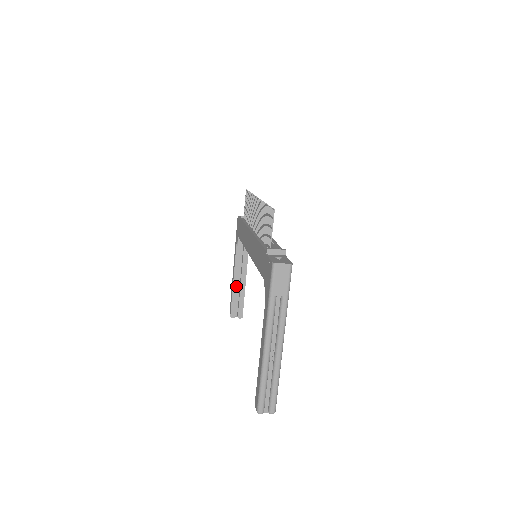
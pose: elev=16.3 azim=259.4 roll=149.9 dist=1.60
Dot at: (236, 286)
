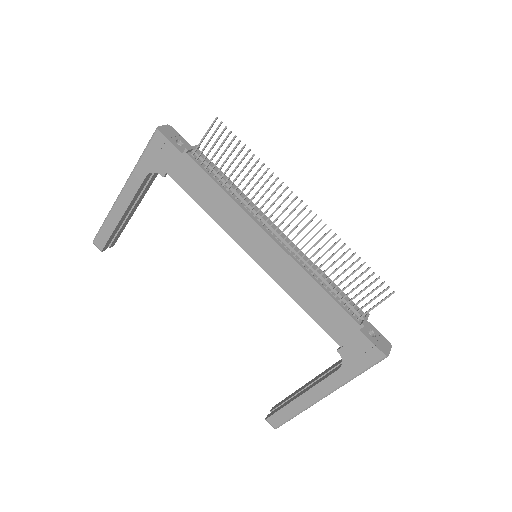
Dot at: (123, 218)
